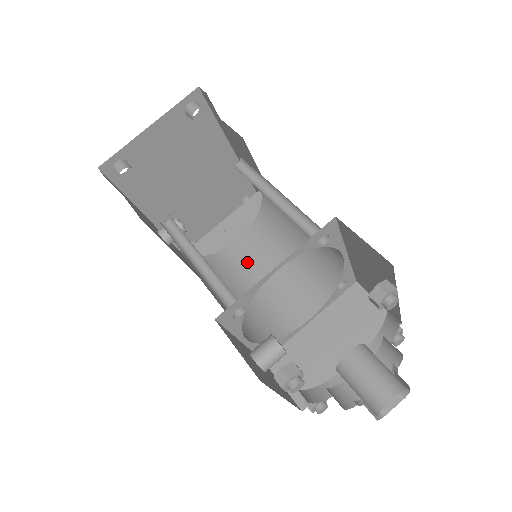
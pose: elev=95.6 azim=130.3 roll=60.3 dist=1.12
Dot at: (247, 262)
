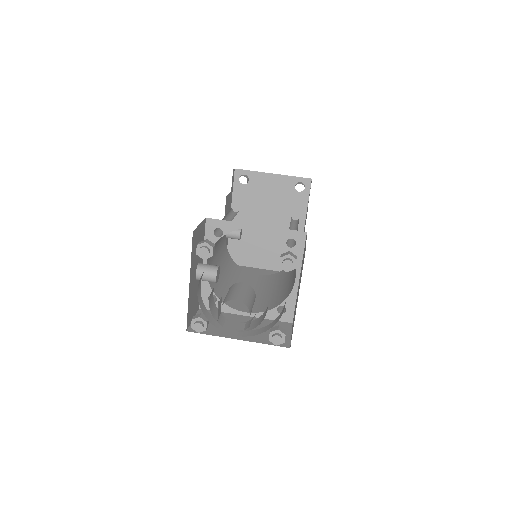
Dot at: (250, 281)
